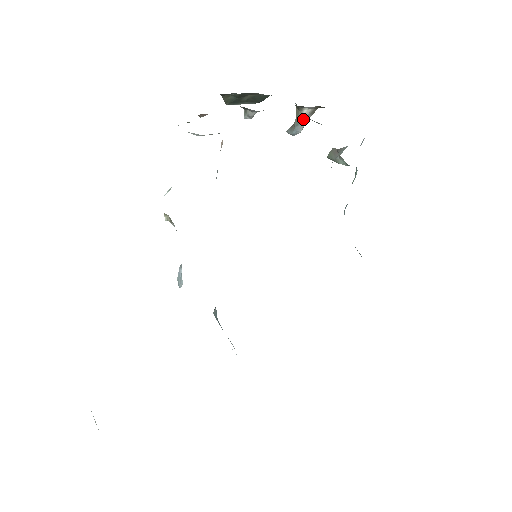
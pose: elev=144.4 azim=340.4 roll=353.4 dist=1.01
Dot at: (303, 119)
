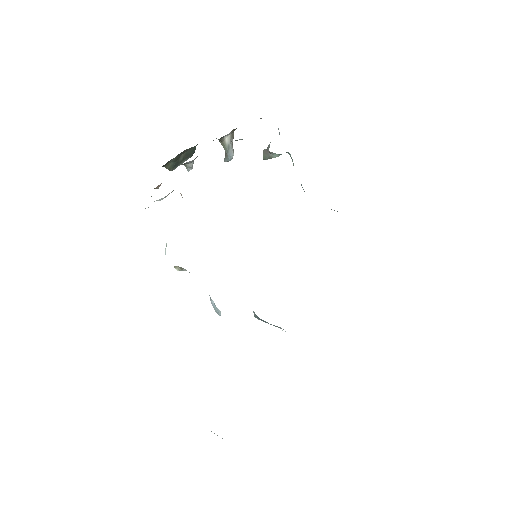
Dot at: (229, 145)
